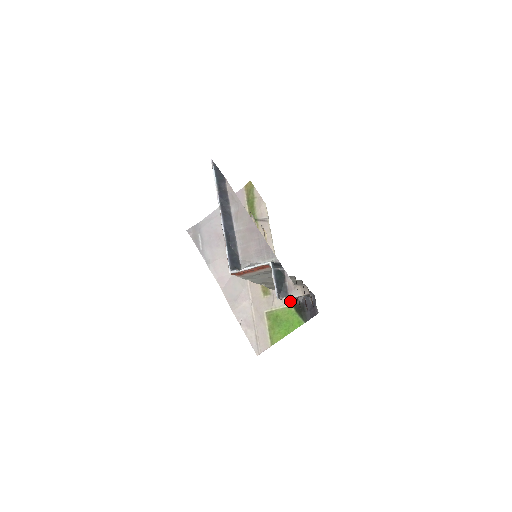
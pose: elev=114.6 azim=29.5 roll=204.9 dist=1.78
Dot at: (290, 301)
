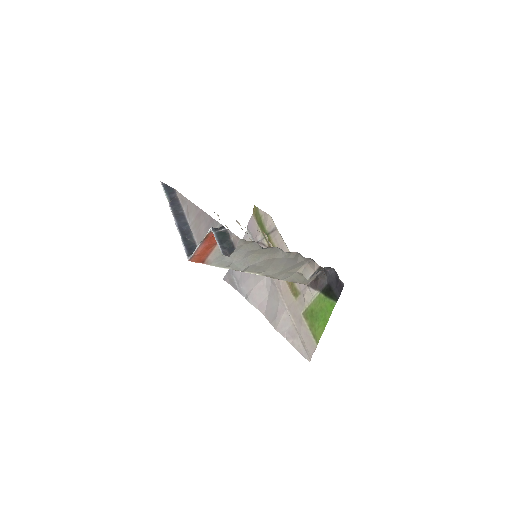
Dot at: (317, 289)
